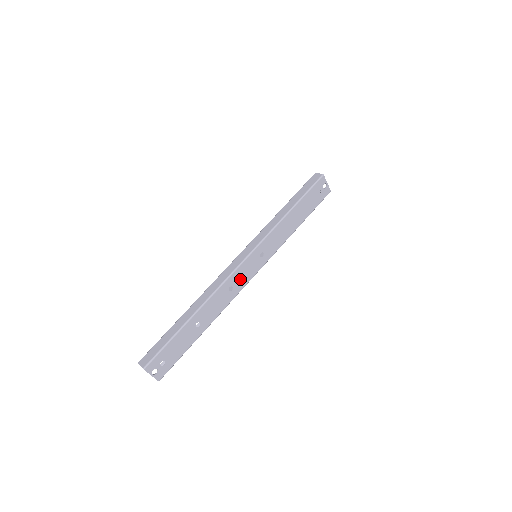
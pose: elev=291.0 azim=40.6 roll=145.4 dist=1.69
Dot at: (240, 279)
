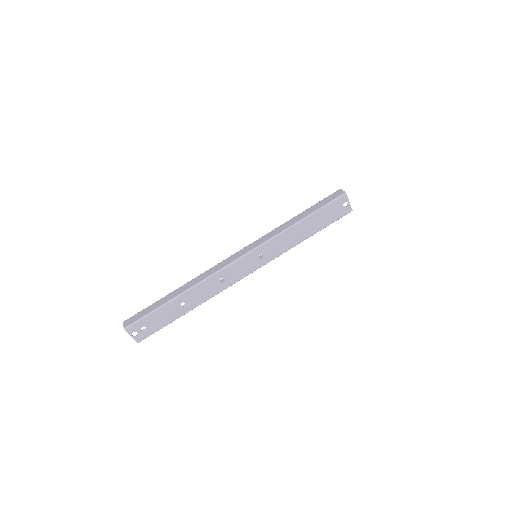
Dot at: (234, 274)
